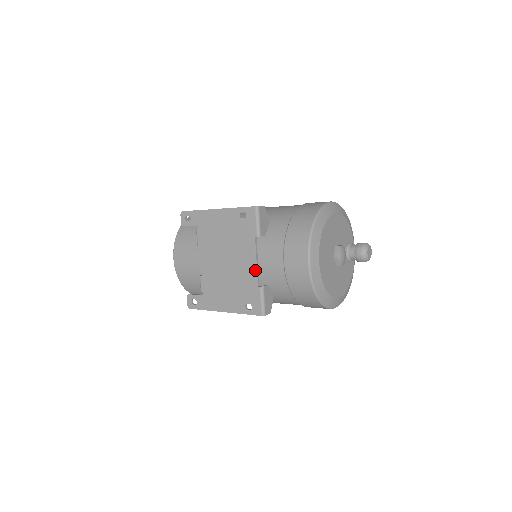
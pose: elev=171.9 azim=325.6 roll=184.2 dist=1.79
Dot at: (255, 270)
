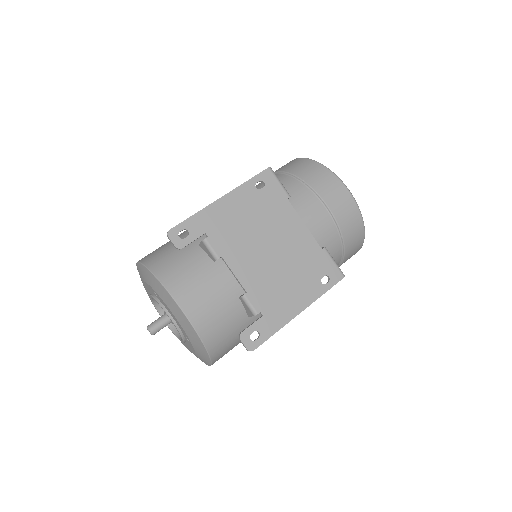
Dot at: (309, 234)
